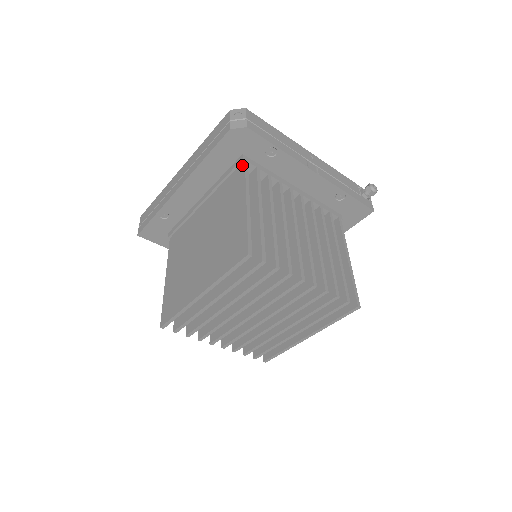
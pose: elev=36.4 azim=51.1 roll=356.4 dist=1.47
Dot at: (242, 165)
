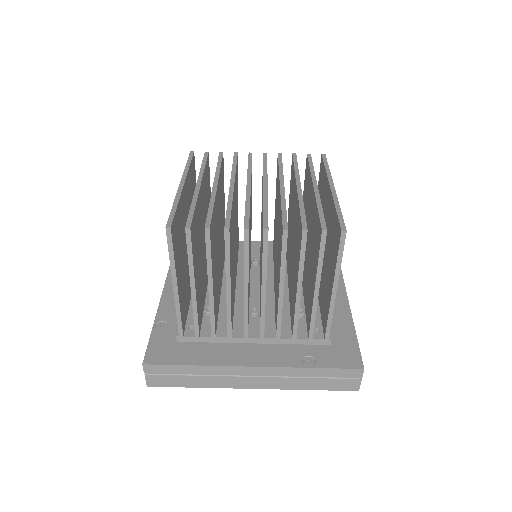
Dot at: occluded
